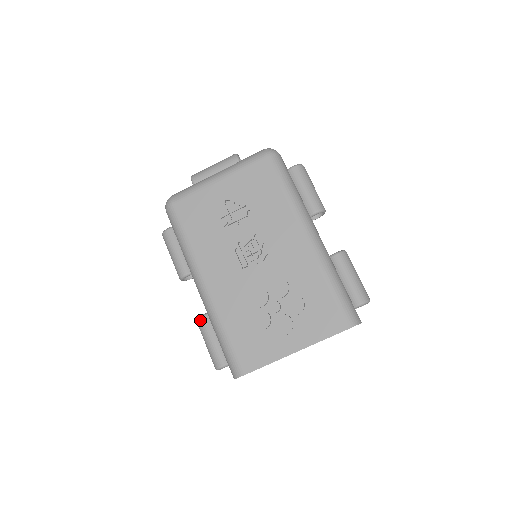
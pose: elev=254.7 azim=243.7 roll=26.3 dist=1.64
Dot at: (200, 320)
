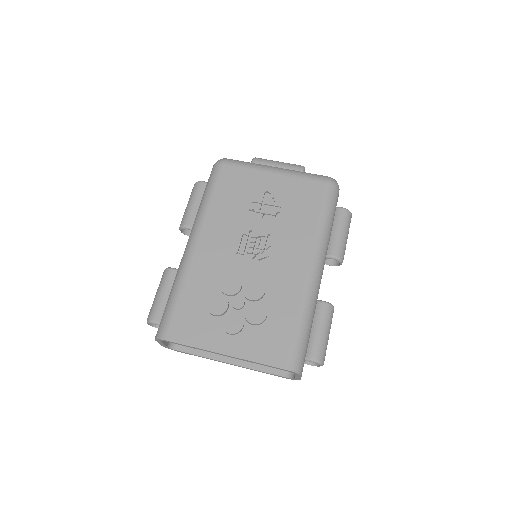
Dot at: (168, 270)
